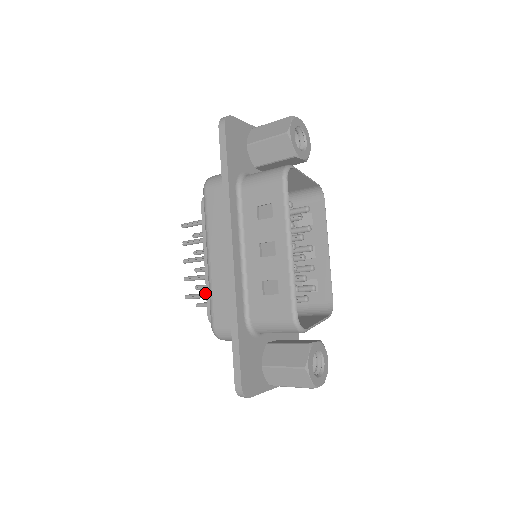
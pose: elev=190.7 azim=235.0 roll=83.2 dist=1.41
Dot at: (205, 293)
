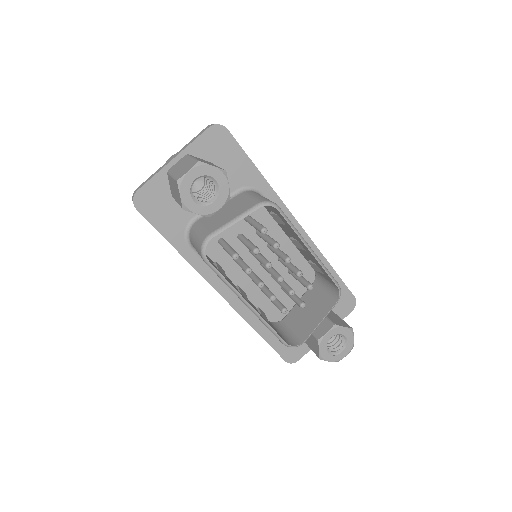
Dot at: occluded
